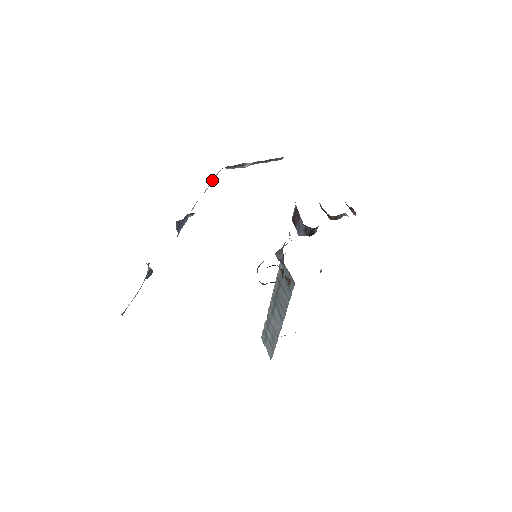
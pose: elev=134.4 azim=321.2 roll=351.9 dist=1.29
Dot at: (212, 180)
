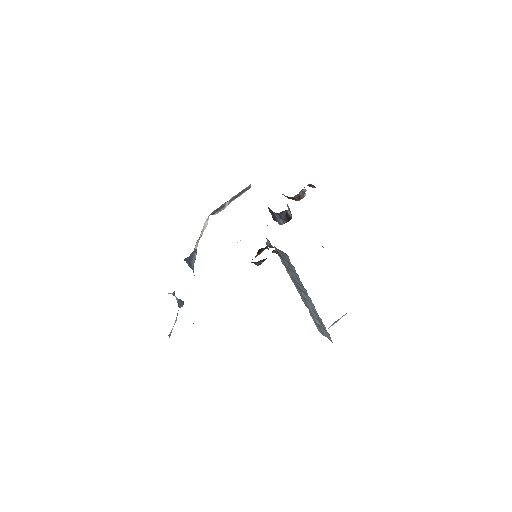
Dot at: (204, 226)
